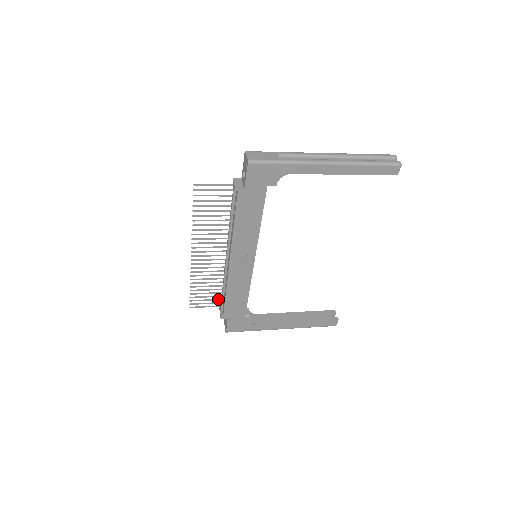
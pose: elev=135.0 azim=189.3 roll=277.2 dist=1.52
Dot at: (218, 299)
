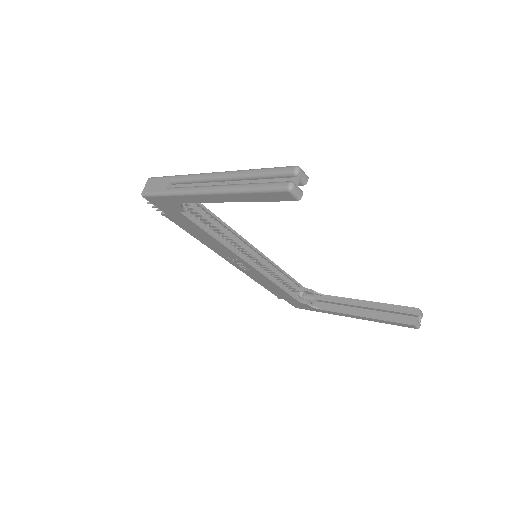
Dot at: occluded
